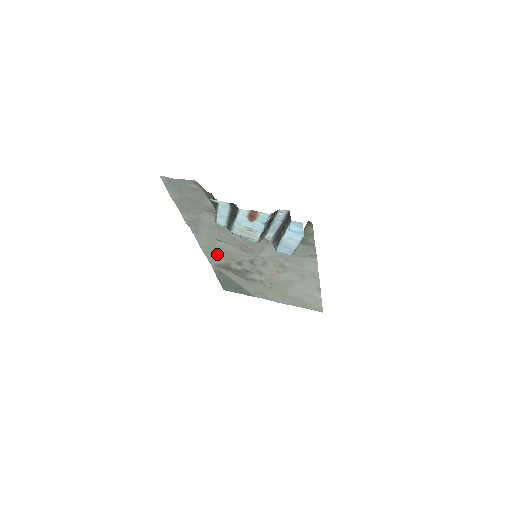
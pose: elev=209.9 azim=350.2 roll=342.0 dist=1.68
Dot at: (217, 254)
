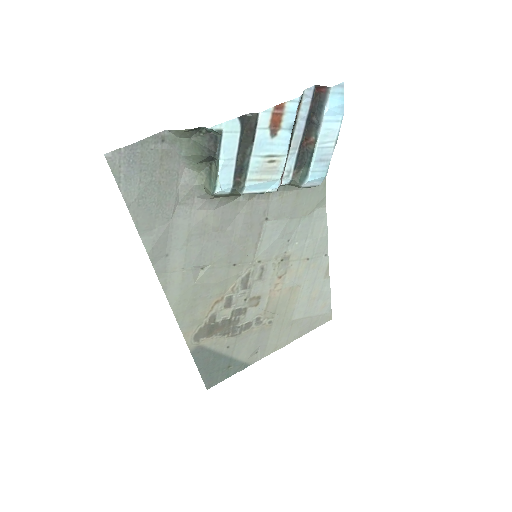
Dot at: (196, 306)
